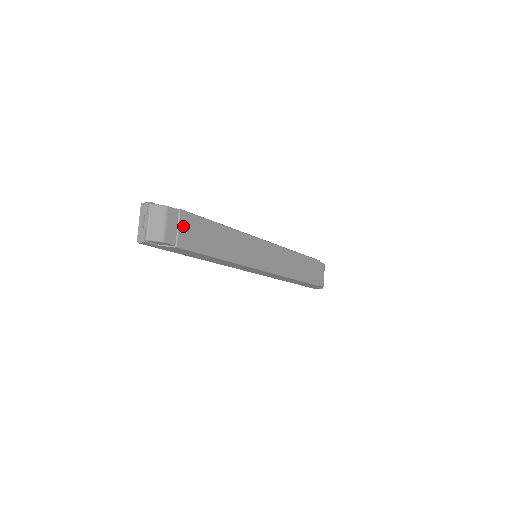
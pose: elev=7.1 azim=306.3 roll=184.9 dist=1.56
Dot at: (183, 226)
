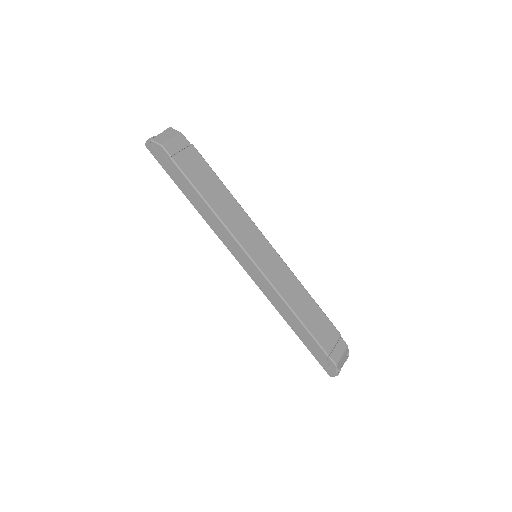
Dot at: (187, 154)
